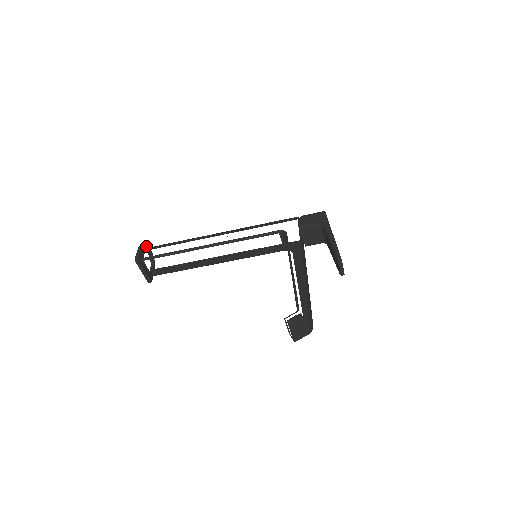
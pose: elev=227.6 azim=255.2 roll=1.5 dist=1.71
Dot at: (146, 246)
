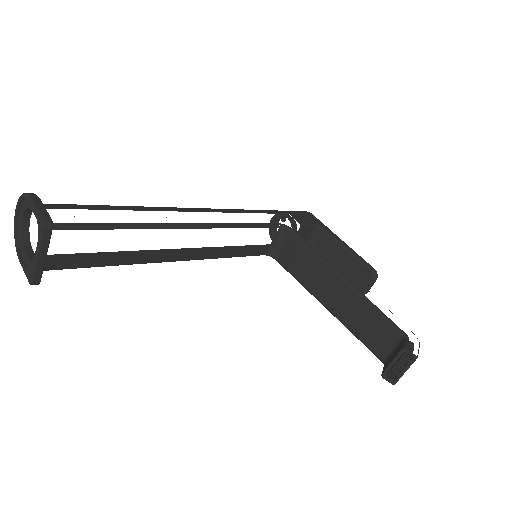
Dot at: occluded
